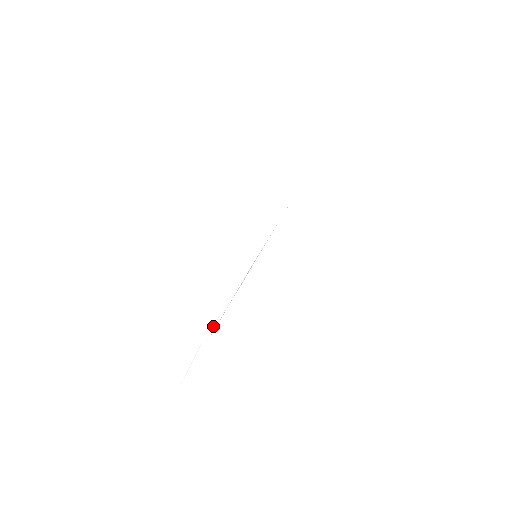
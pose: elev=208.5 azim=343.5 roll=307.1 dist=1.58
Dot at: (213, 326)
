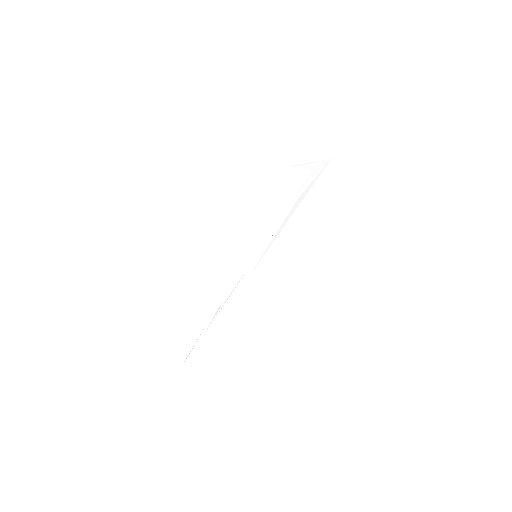
Dot at: (212, 319)
